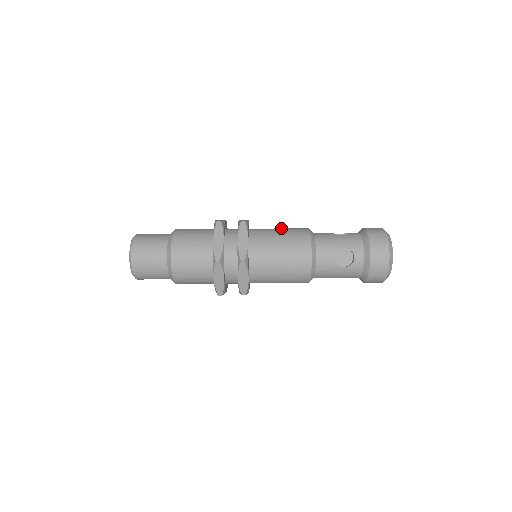
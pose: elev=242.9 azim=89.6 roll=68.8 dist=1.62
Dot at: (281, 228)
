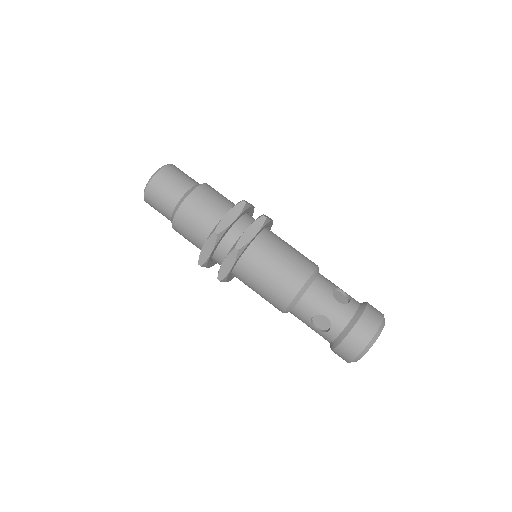
Dot at: occluded
